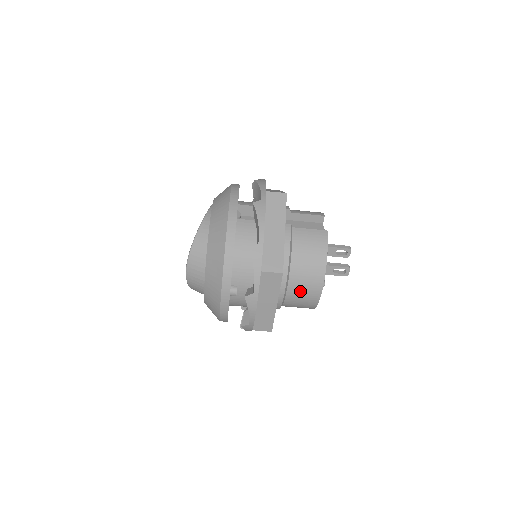
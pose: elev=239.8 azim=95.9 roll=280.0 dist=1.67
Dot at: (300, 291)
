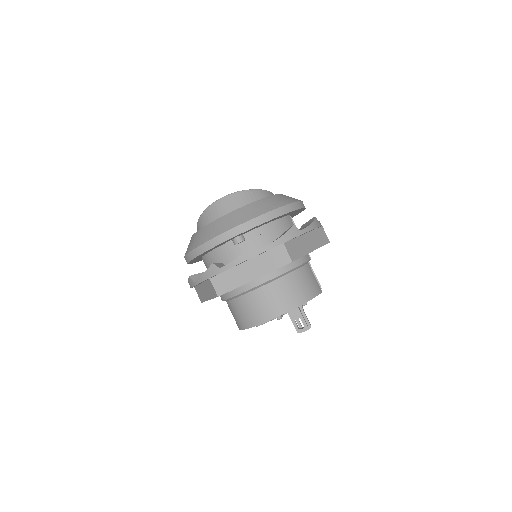
Dot at: (269, 297)
